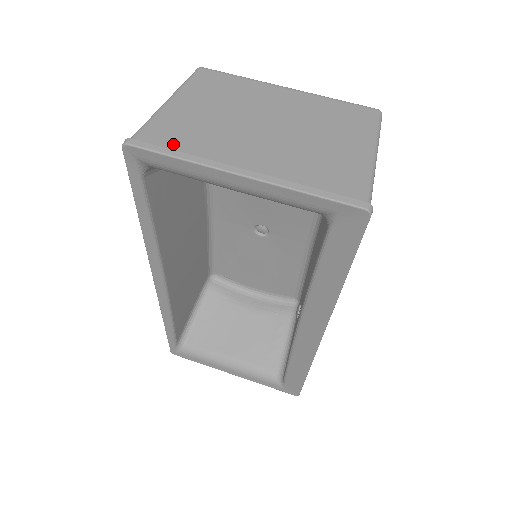
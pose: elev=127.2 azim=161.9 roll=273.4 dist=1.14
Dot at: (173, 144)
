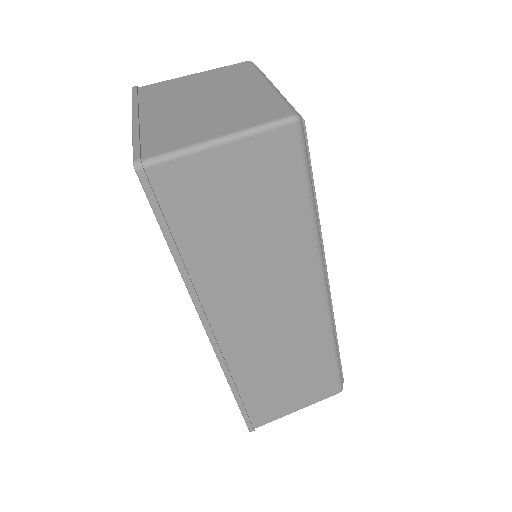
Dot at: (146, 94)
